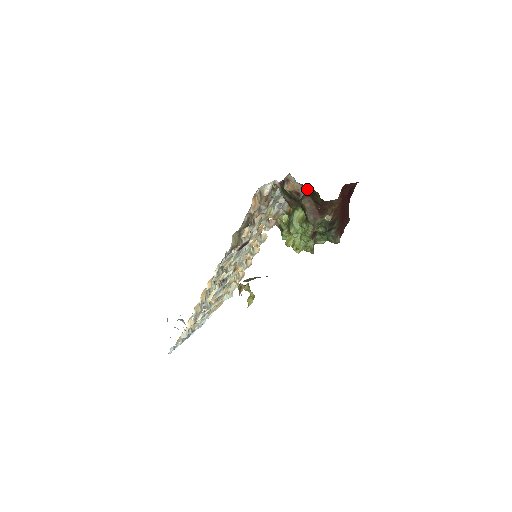
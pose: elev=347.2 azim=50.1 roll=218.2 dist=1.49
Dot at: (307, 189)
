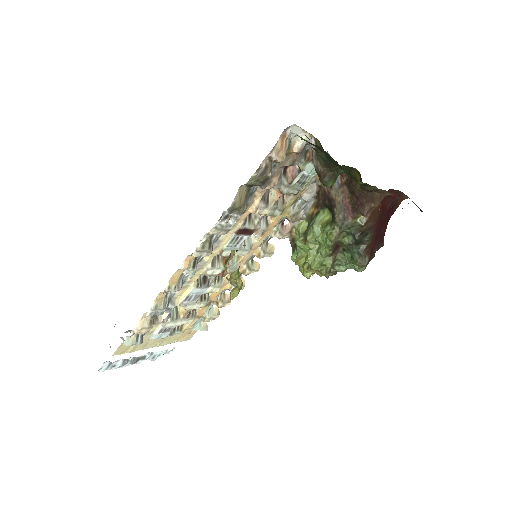
Dot at: (344, 175)
